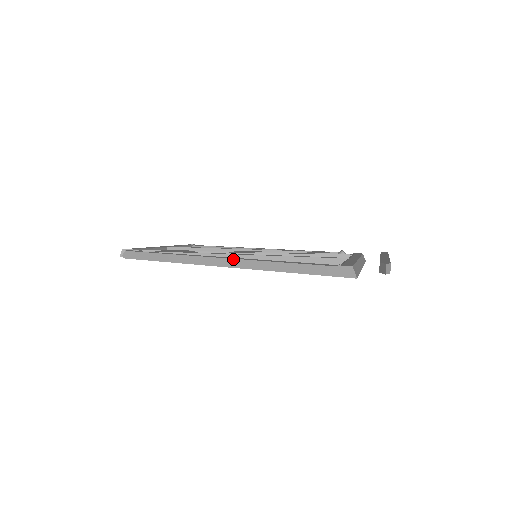
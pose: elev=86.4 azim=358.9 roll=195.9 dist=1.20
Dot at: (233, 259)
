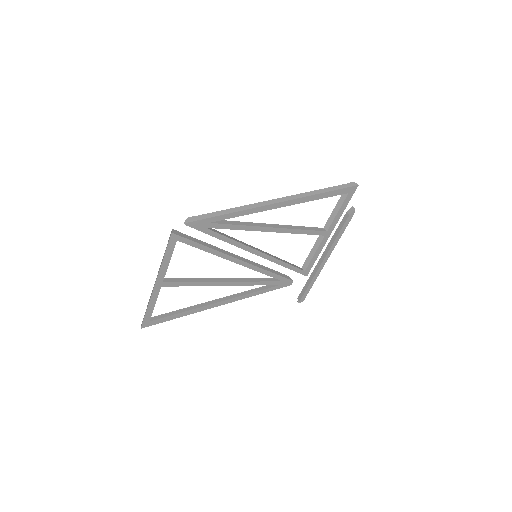
Dot at: (288, 196)
